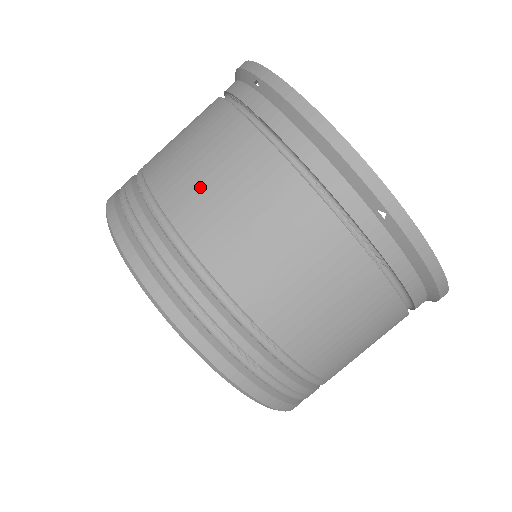
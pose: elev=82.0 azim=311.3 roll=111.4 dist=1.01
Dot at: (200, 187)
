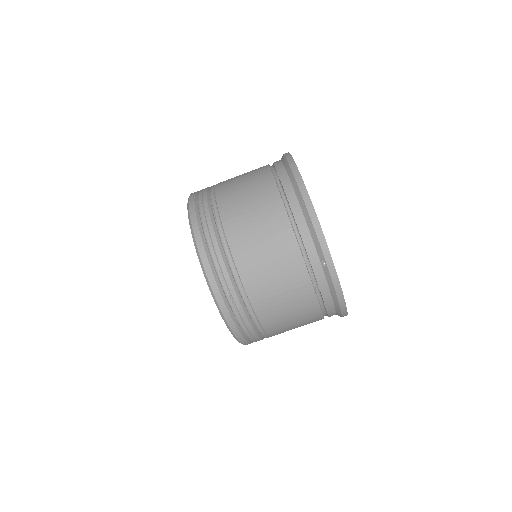
Dot at: (244, 216)
